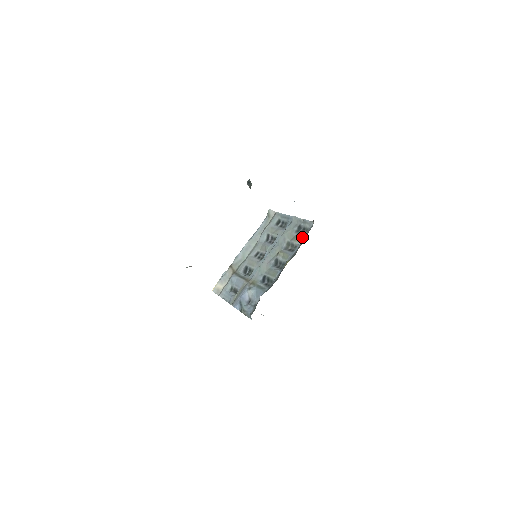
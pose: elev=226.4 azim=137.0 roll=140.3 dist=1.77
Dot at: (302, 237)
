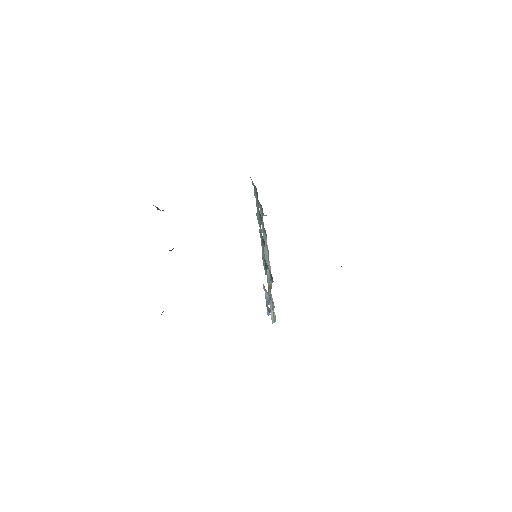
Dot at: occluded
